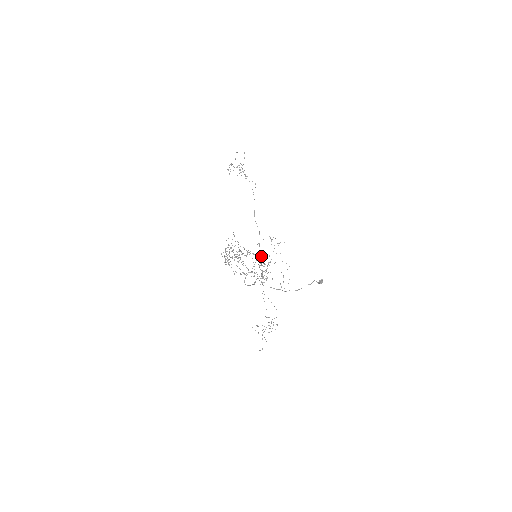
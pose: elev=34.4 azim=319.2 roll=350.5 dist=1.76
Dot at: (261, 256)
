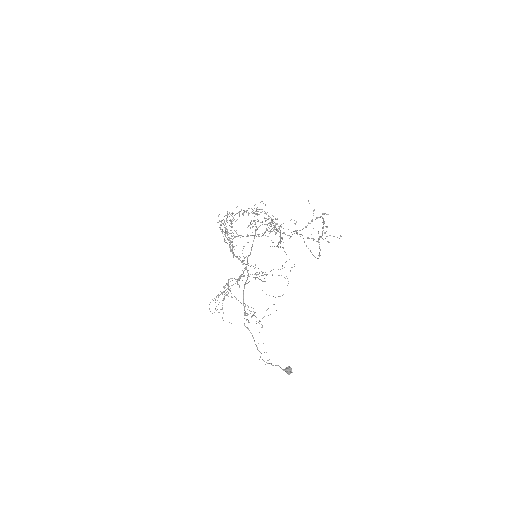
Dot at: occluded
